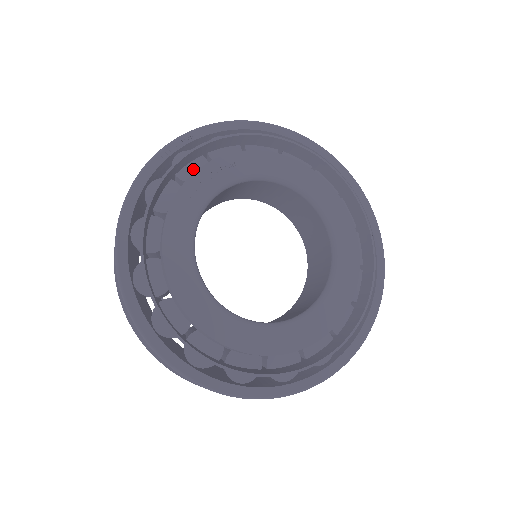
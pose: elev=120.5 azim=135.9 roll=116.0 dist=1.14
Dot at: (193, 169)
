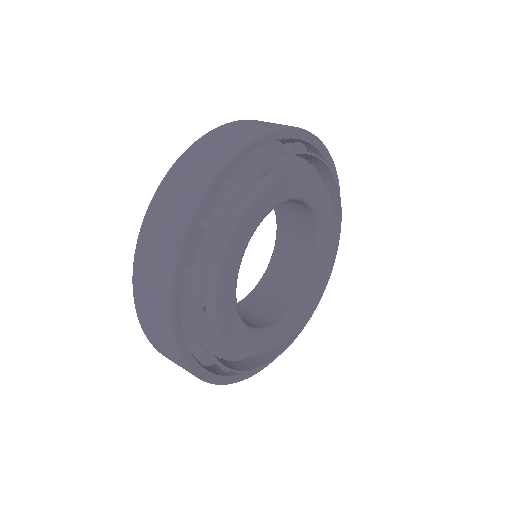
Dot at: occluded
